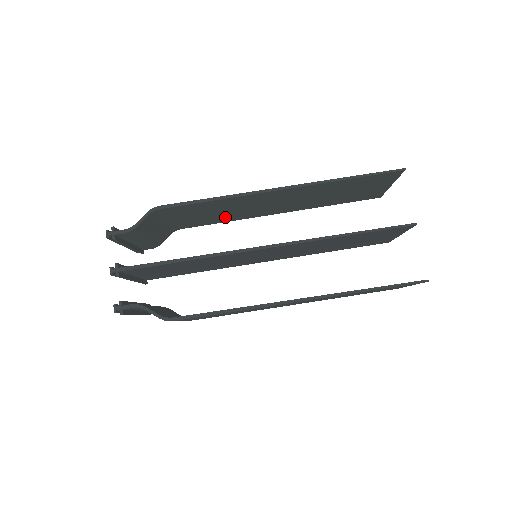
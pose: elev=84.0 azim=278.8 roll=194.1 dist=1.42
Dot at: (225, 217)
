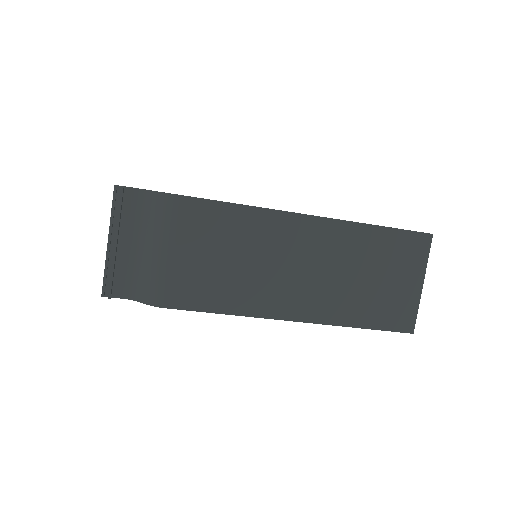
Dot at: (240, 231)
